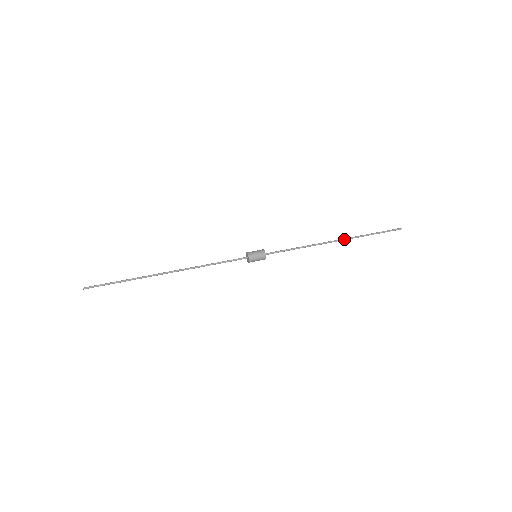
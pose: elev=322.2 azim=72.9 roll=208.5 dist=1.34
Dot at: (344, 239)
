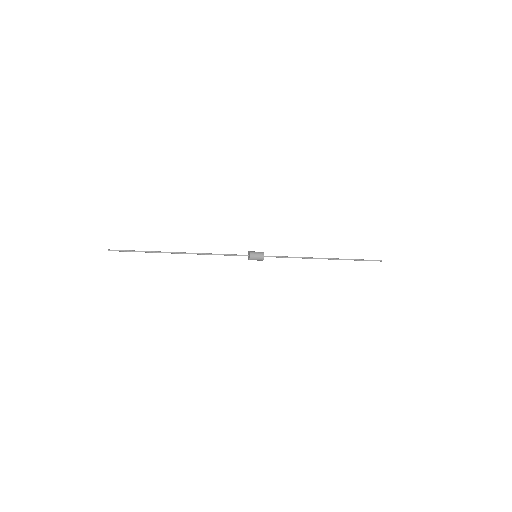
Dot at: (332, 259)
